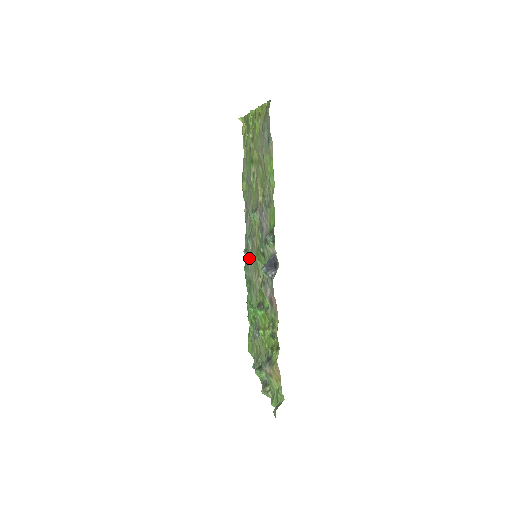
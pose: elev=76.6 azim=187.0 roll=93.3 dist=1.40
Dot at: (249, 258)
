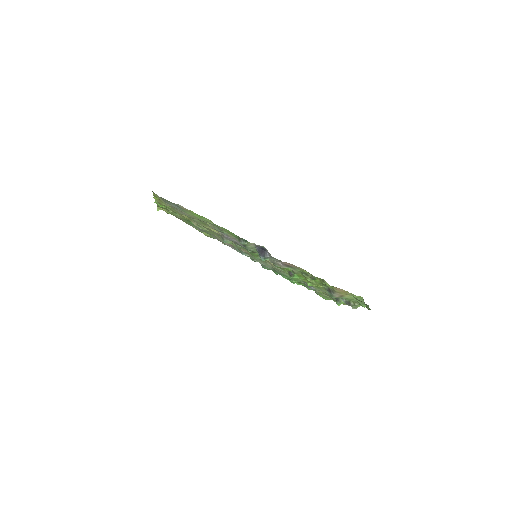
Dot at: occluded
